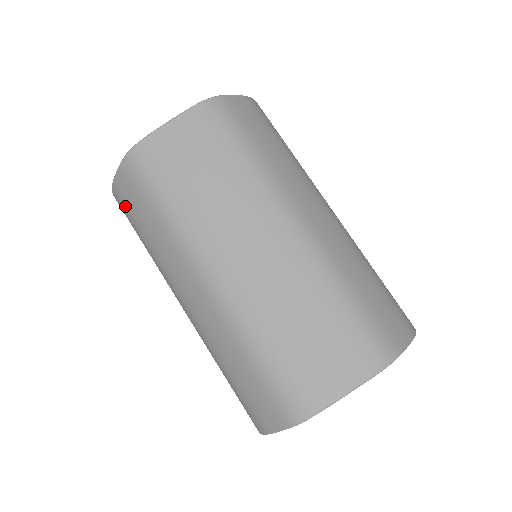
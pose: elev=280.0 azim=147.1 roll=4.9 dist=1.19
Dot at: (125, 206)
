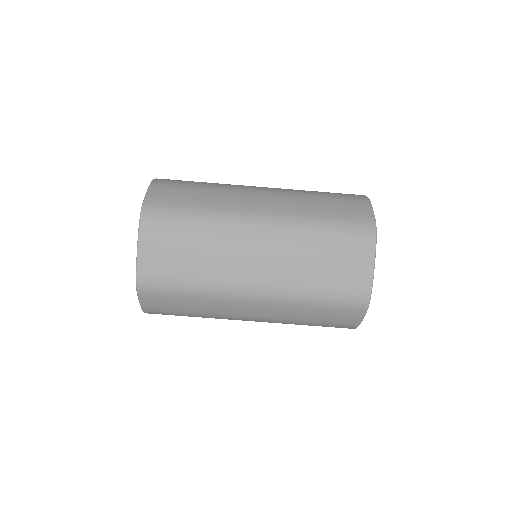
Dot at: (163, 311)
